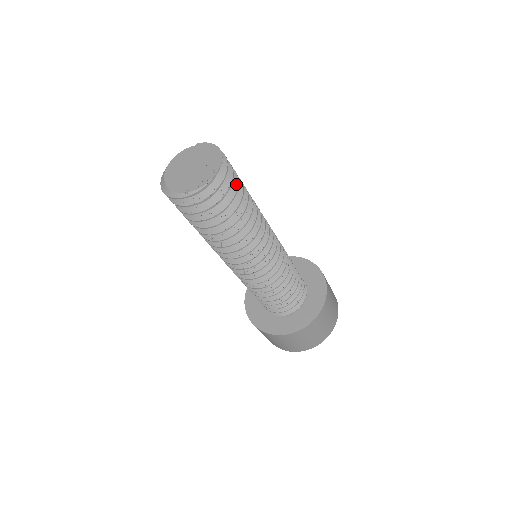
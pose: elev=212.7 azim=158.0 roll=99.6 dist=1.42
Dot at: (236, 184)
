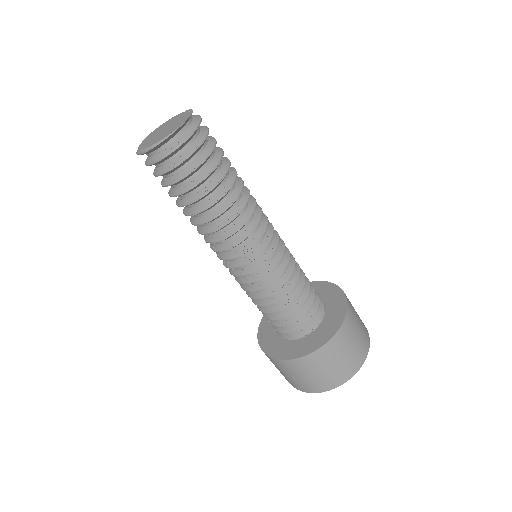
Dot at: (205, 156)
